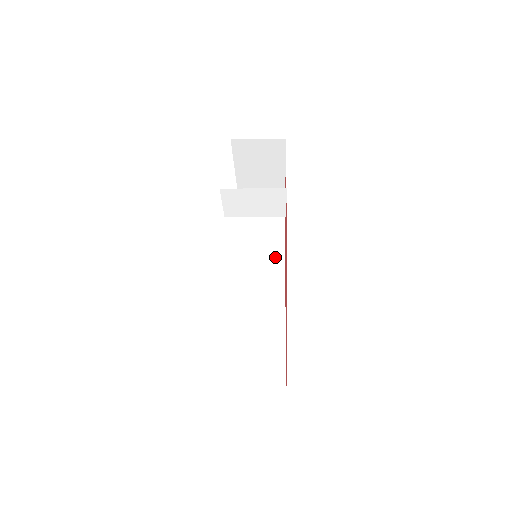
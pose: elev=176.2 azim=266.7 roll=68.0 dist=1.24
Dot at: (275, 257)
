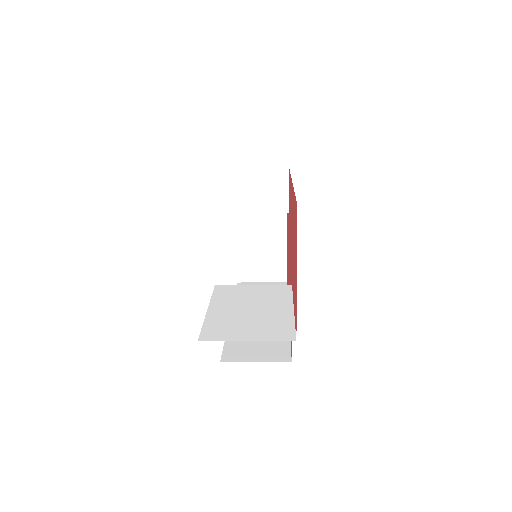
Dot at: occluded
